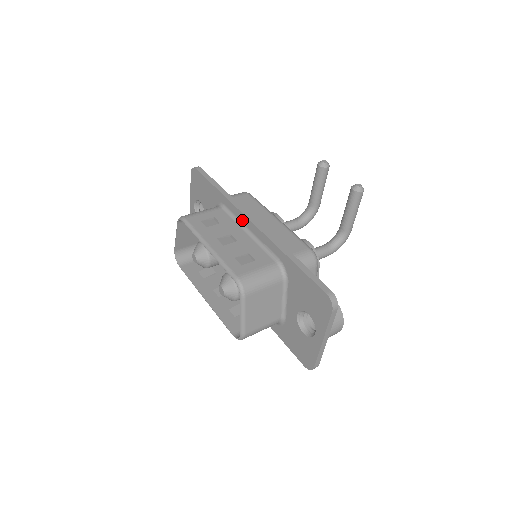
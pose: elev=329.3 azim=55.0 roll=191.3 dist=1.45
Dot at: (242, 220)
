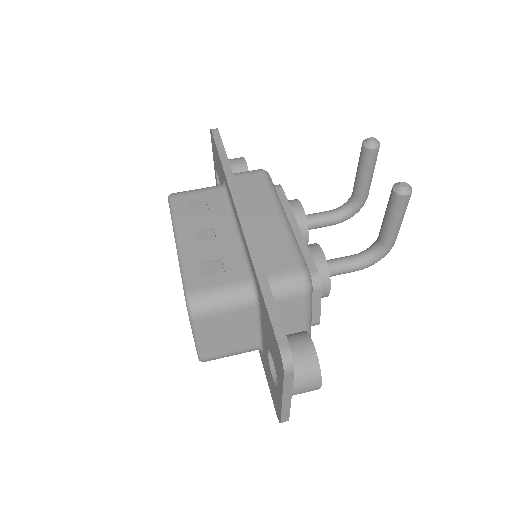
Dot at: (234, 211)
